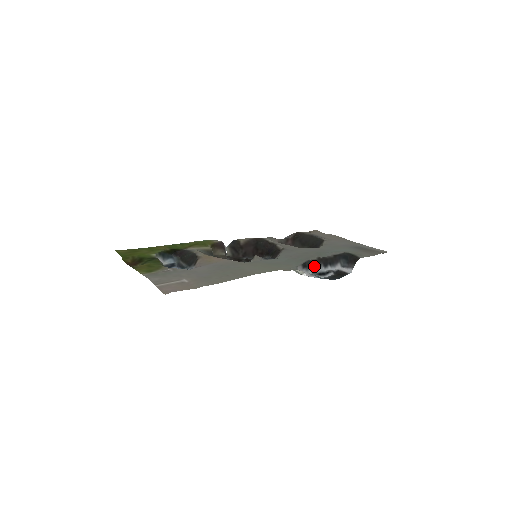
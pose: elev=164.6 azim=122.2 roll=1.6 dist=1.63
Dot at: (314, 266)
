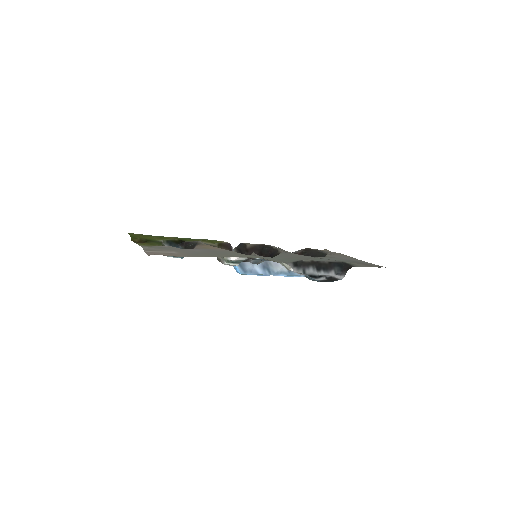
Dot at: (306, 267)
